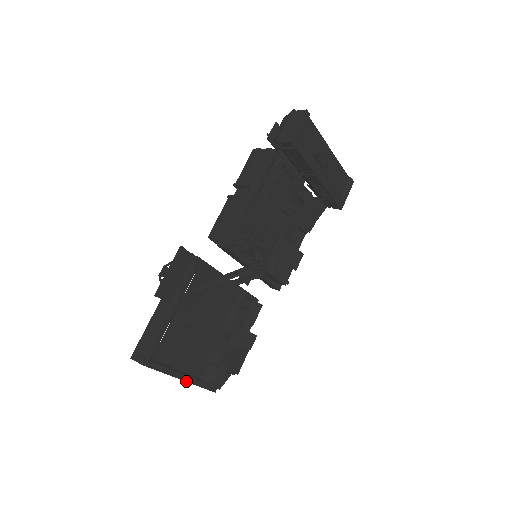
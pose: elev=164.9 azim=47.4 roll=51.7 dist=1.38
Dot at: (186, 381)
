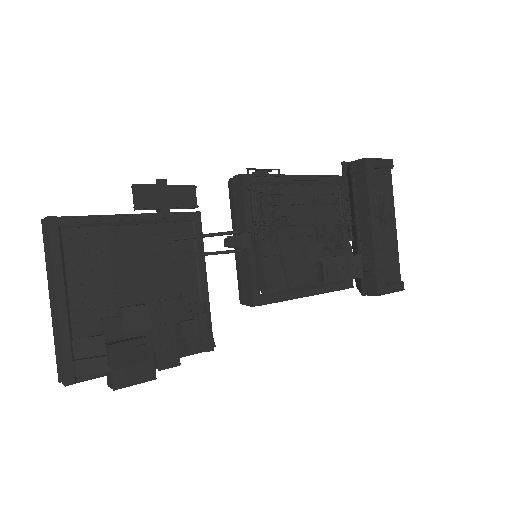
Dot at: (58, 311)
